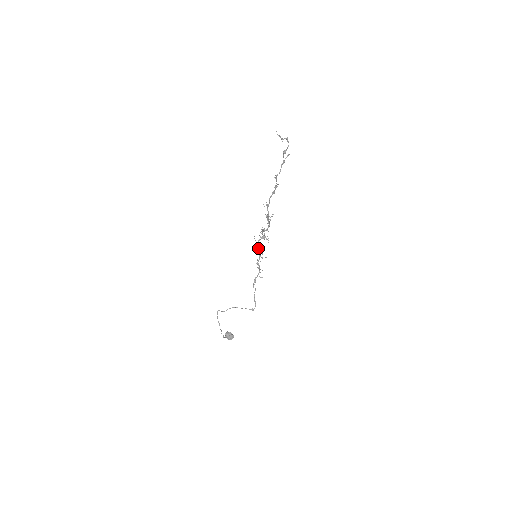
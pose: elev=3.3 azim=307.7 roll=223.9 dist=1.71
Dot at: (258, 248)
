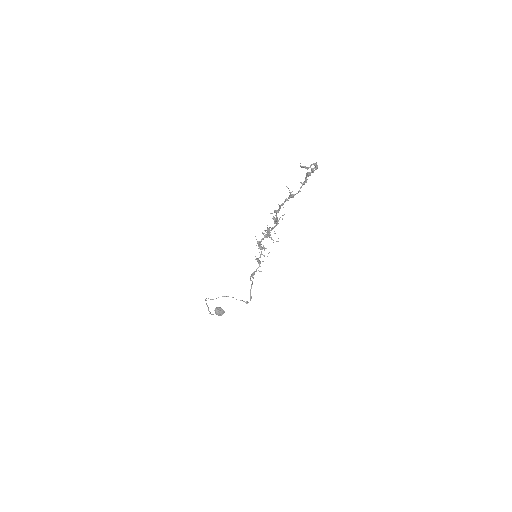
Dot at: (260, 245)
